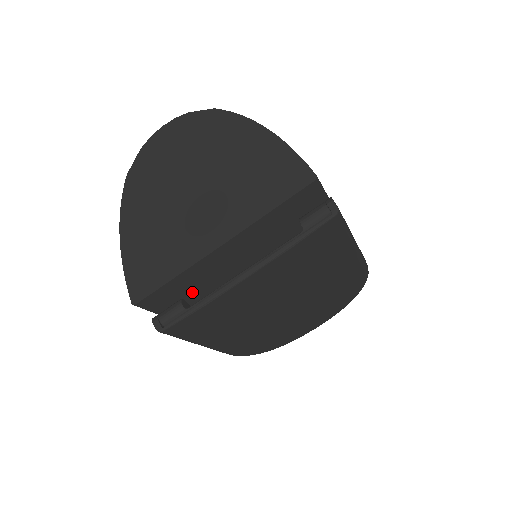
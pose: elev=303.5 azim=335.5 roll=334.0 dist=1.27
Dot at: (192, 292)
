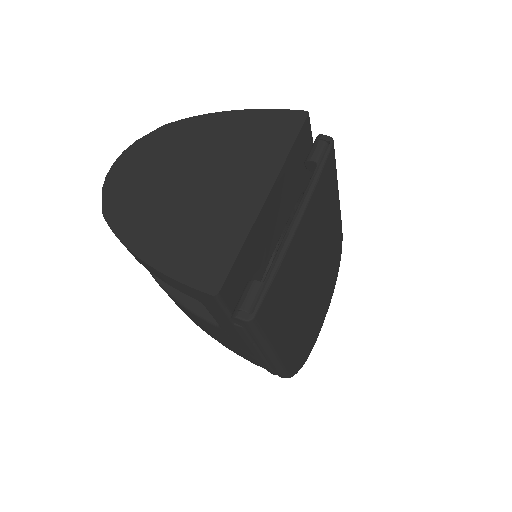
Dot at: (251, 273)
